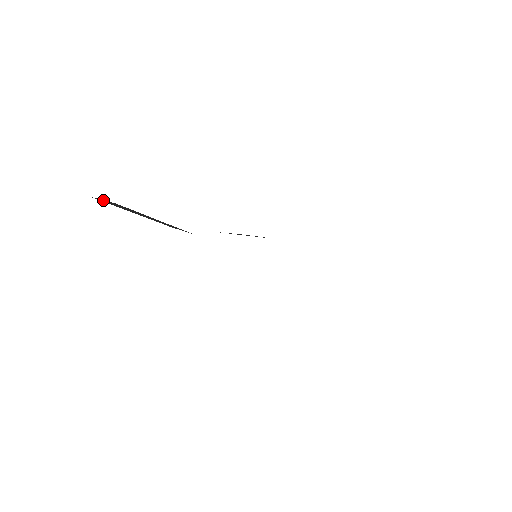
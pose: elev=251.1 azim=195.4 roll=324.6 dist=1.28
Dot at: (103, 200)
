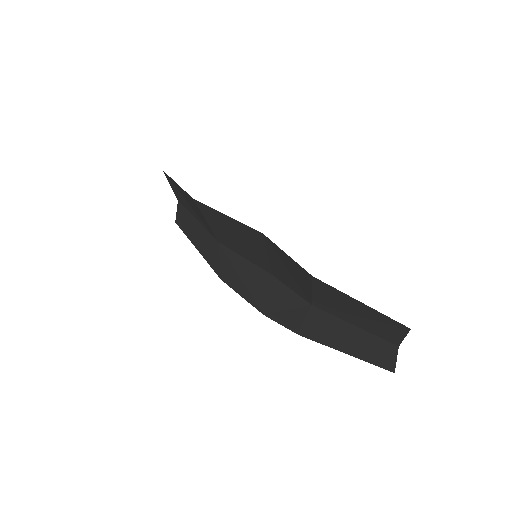
Dot at: (178, 215)
